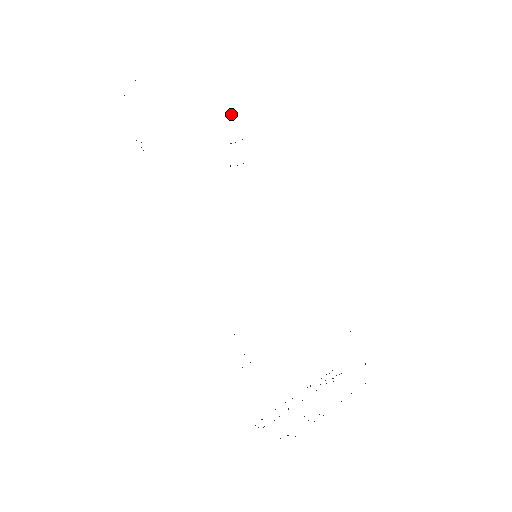
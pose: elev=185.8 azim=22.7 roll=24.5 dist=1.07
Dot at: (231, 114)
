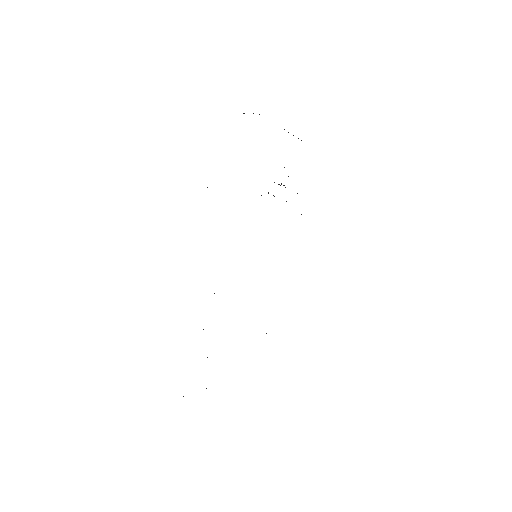
Dot at: (284, 167)
